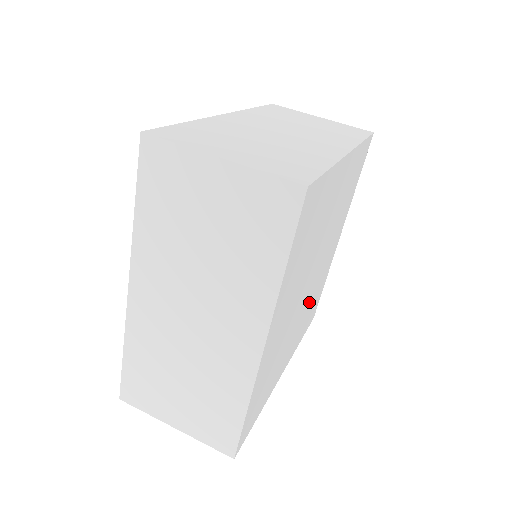
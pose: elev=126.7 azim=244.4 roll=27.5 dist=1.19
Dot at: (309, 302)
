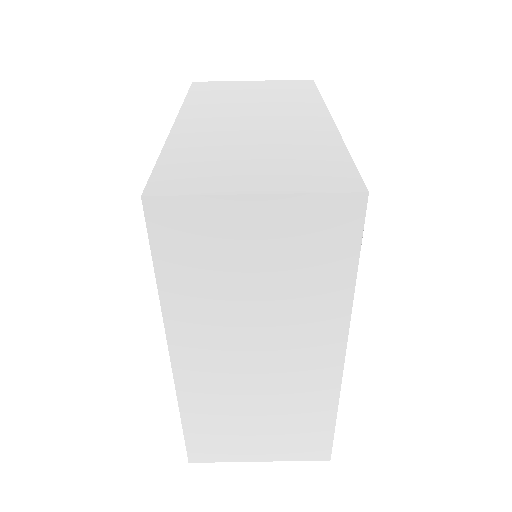
Dot at: occluded
